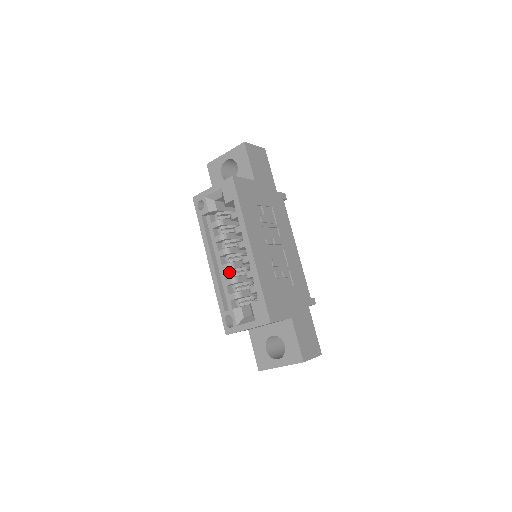
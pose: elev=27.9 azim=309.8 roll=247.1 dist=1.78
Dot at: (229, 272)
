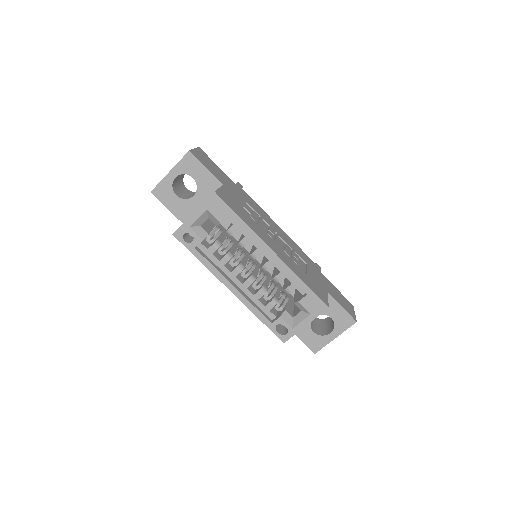
Dot at: (253, 286)
